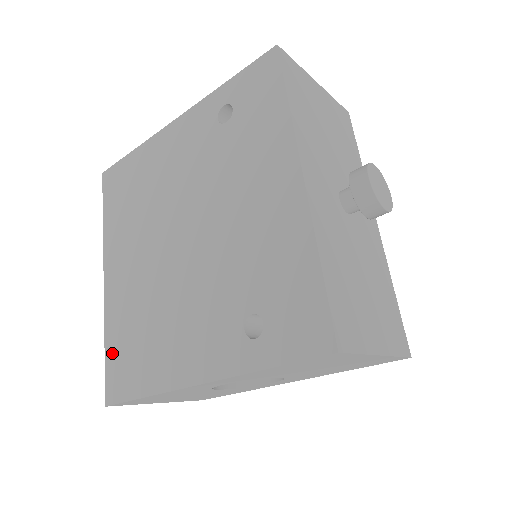
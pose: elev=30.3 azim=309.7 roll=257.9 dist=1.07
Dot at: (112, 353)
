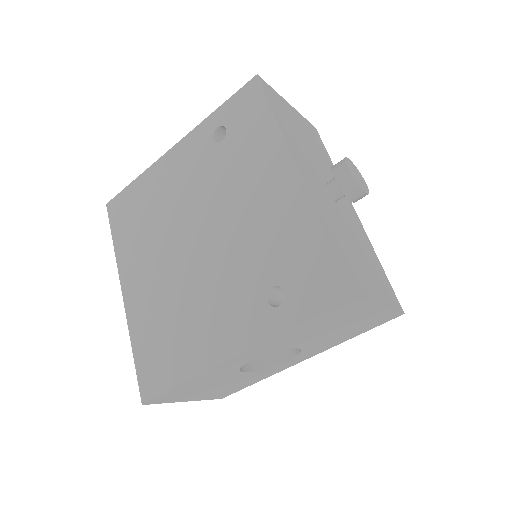
Dot at: (141, 356)
